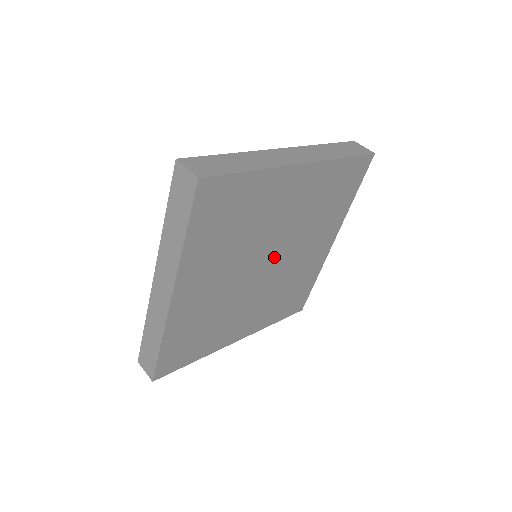
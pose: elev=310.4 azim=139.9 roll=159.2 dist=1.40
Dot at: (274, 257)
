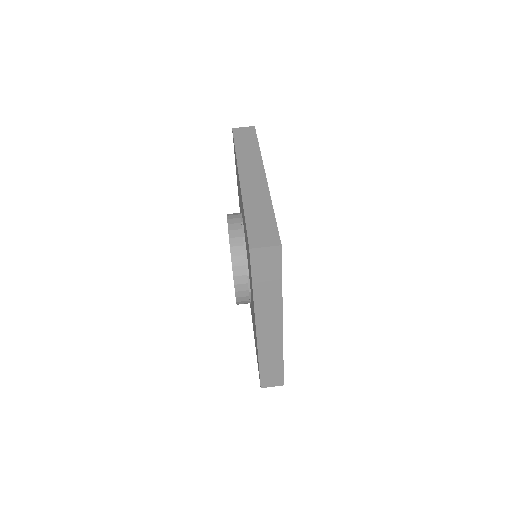
Dot at: occluded
